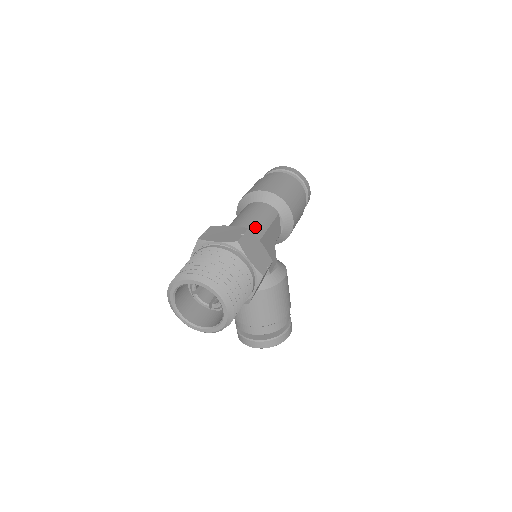
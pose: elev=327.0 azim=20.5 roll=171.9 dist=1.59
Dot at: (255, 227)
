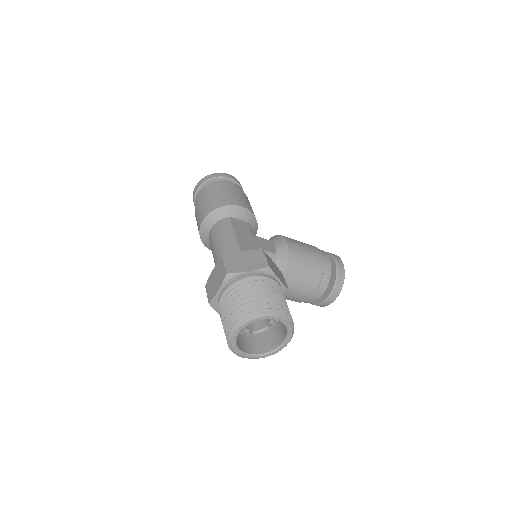
Dot at: (227, 247)
